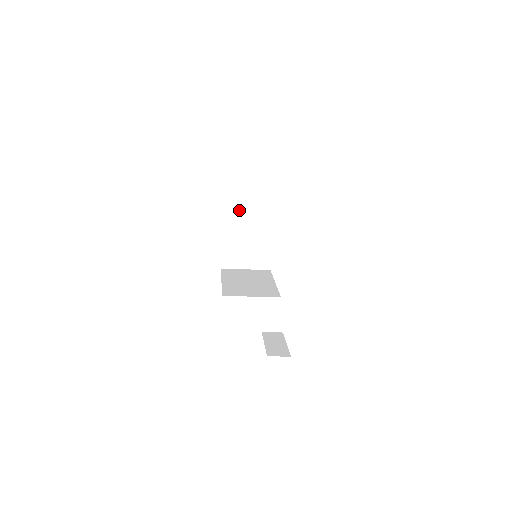
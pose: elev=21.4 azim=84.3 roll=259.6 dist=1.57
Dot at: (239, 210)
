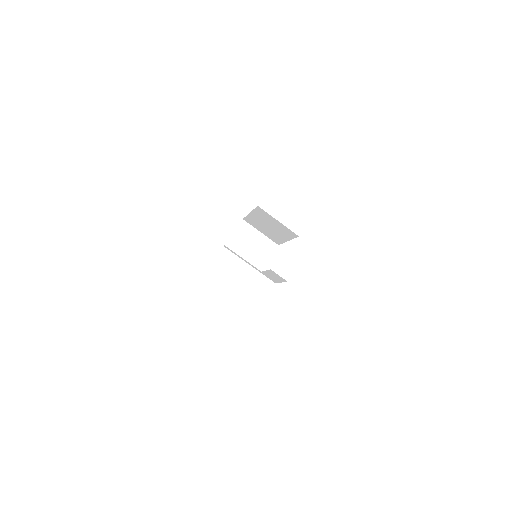
Dot at: (251, 230)
